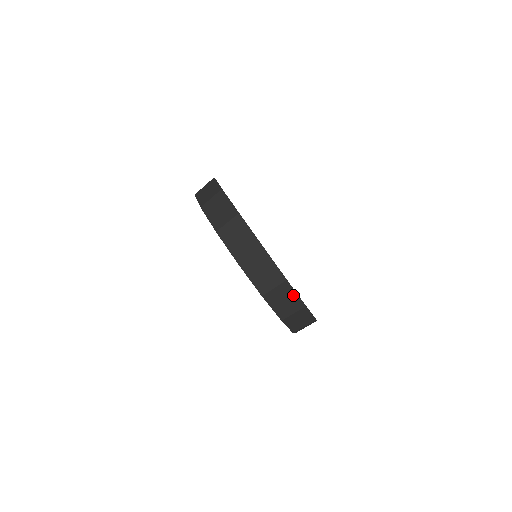
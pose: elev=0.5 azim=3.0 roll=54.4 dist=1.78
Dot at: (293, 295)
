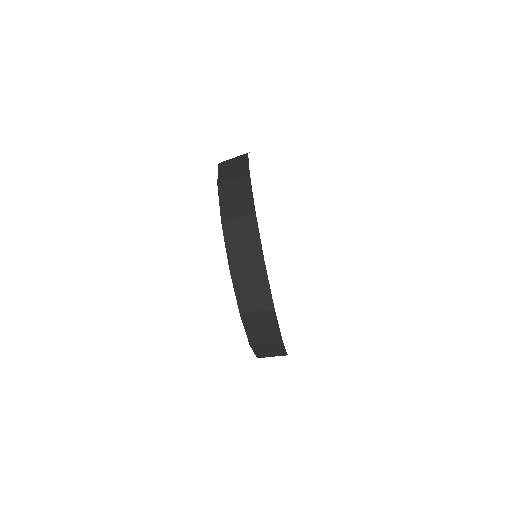
Dot at: (255, 238)
